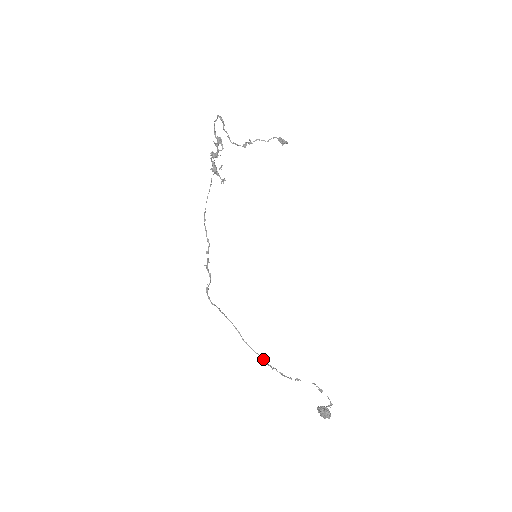
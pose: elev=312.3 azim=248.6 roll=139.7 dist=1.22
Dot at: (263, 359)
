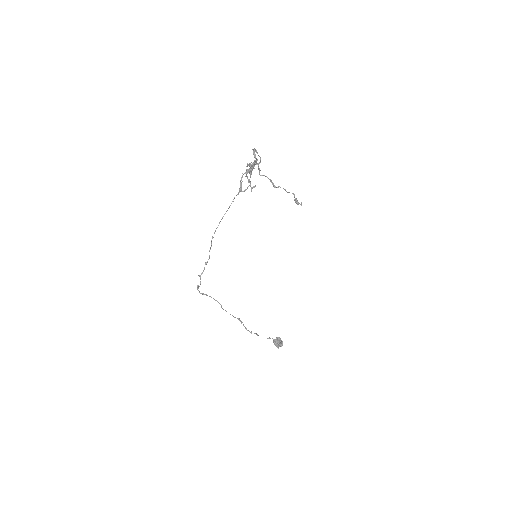
Dot at: occluded
